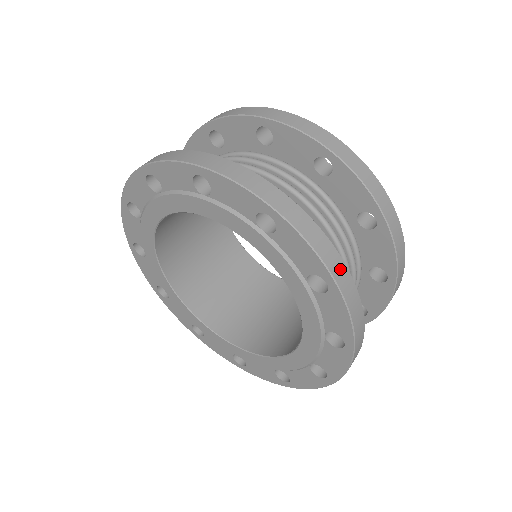
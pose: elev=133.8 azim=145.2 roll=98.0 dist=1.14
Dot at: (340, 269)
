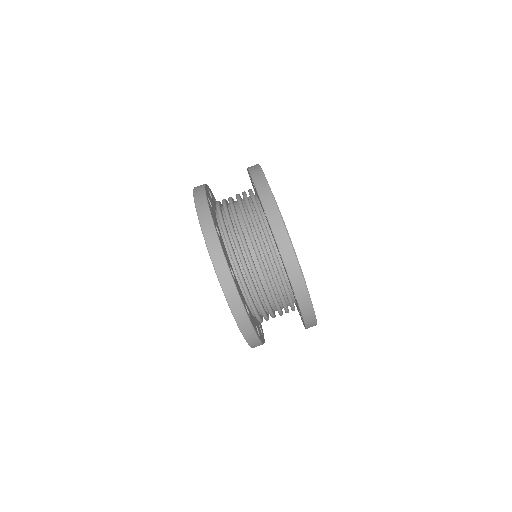
Dot at: (225, 273)
